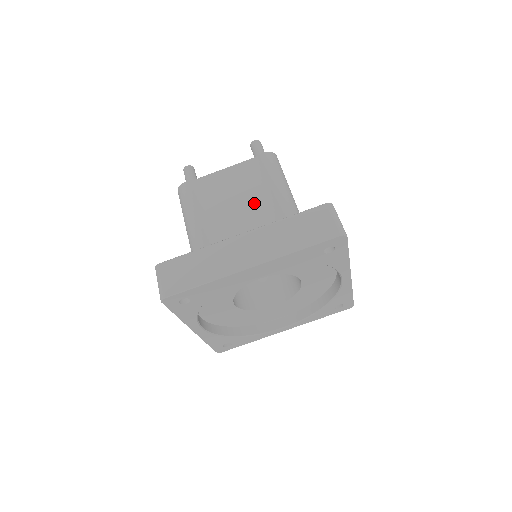
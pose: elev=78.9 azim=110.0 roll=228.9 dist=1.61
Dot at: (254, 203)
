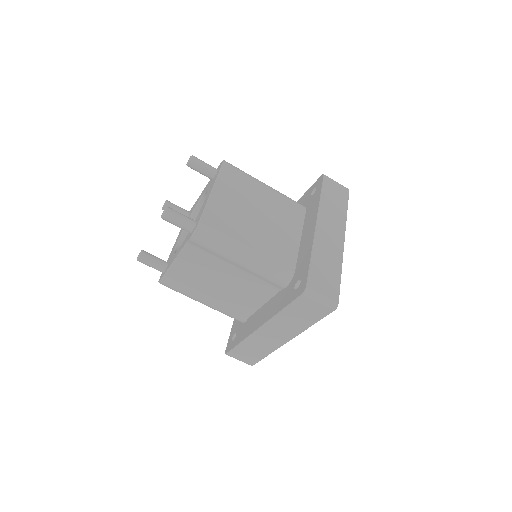
Dot at: (232, 277)
